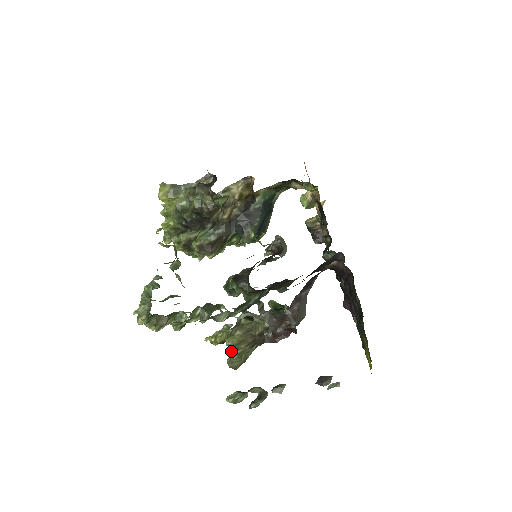
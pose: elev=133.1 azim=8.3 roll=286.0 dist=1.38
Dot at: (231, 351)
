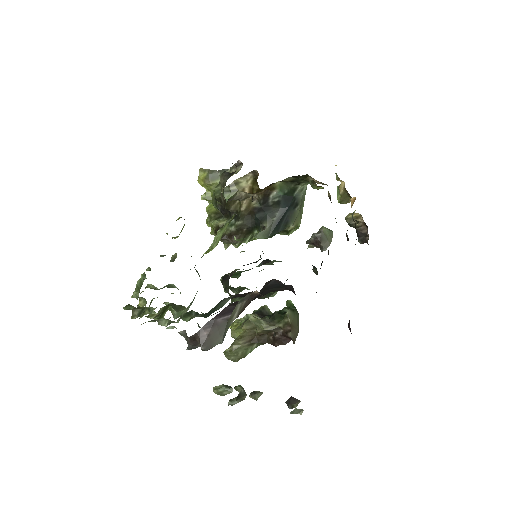
Dot at: occluded
